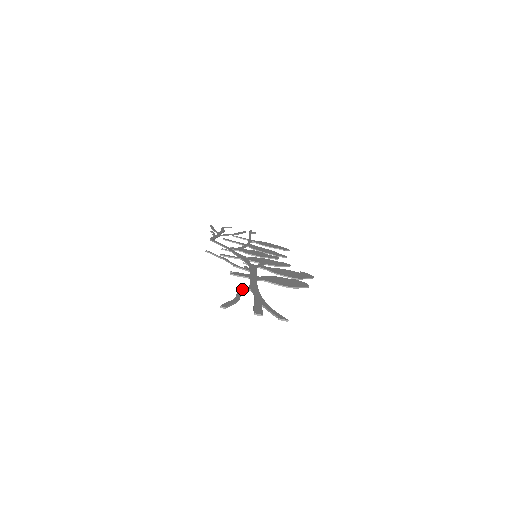
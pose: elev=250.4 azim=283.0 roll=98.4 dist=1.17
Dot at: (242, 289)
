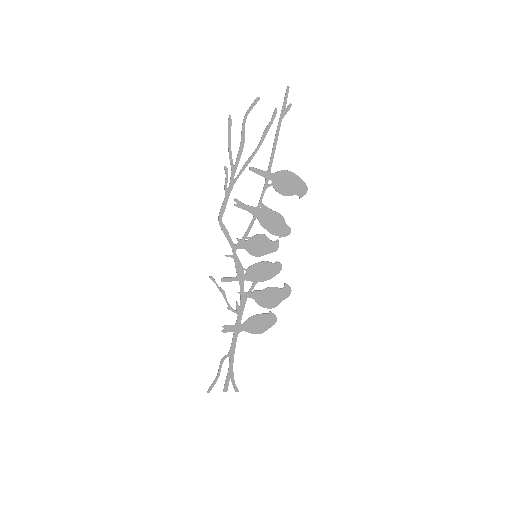
Dot at: (223, 360)
